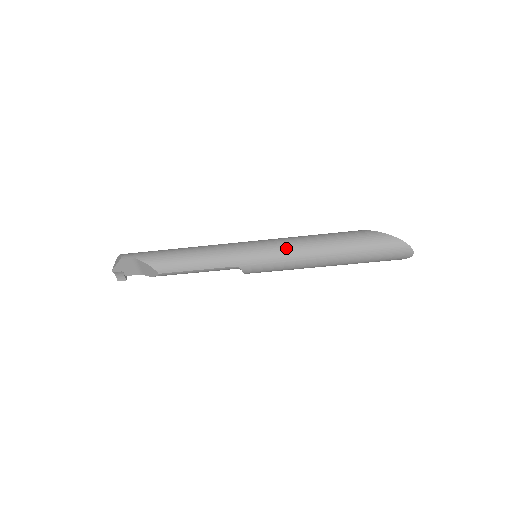
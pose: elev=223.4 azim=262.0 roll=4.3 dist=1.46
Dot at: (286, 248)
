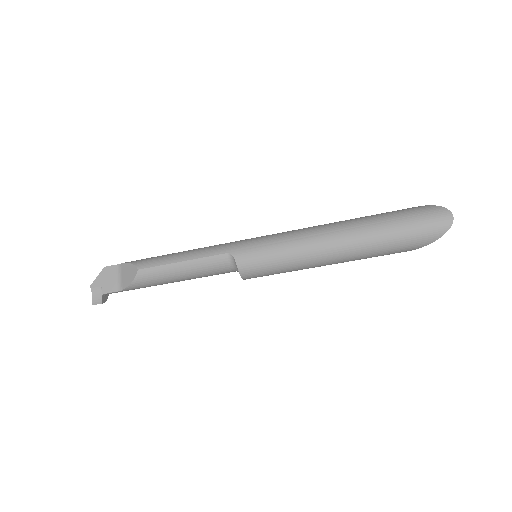
Dot at: (290, 231)
